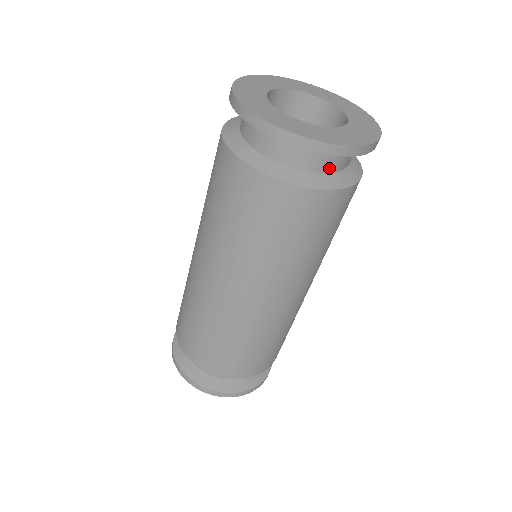
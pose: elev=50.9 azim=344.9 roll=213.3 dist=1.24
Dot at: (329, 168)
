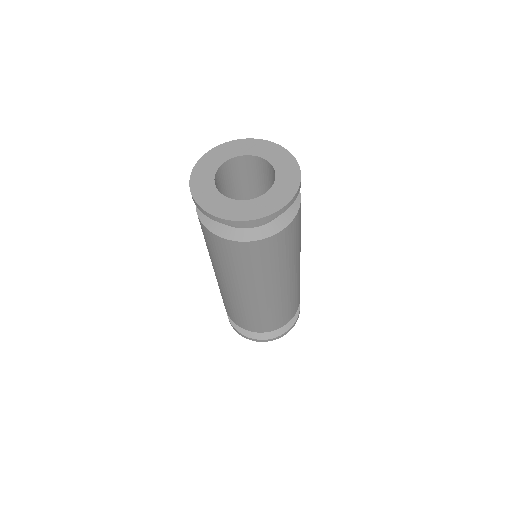
Dot at: occluded
